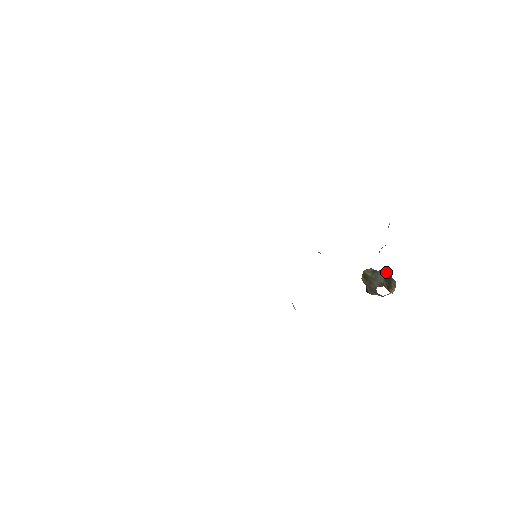
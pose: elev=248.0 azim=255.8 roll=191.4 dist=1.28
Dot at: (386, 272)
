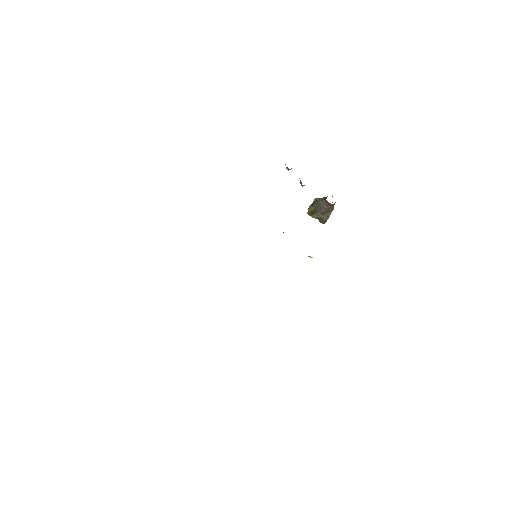
Dot at: occluded
